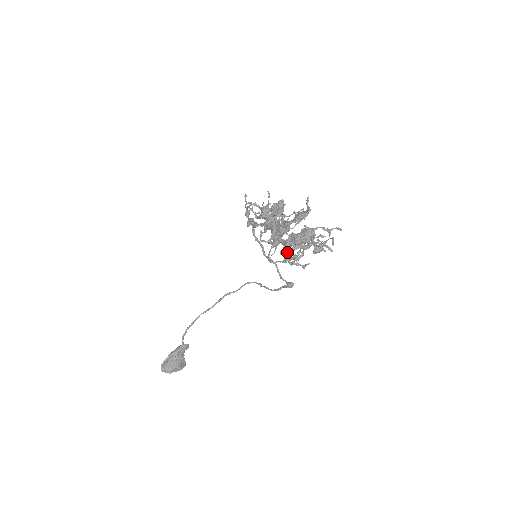
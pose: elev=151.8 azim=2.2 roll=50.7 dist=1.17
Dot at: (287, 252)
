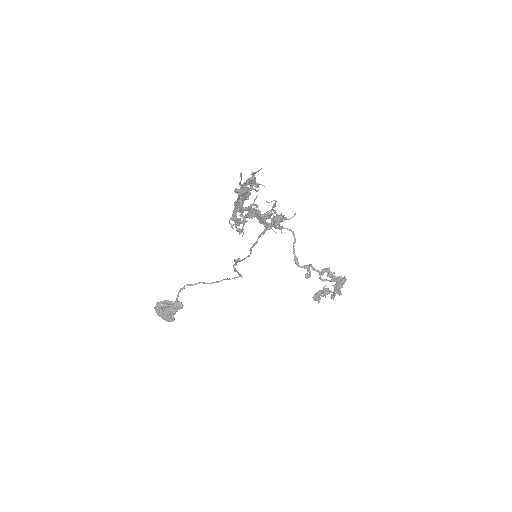
Dot at: occluded
